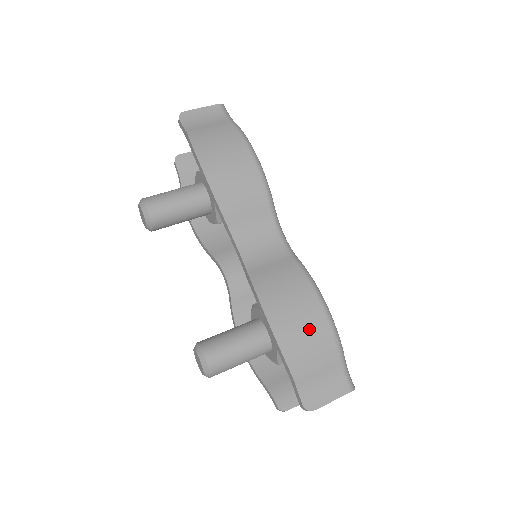
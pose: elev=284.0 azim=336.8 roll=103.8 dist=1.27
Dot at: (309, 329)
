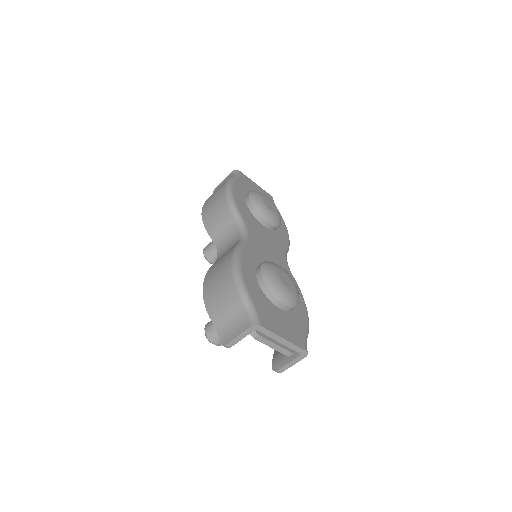
Dot at: (221, 285)
